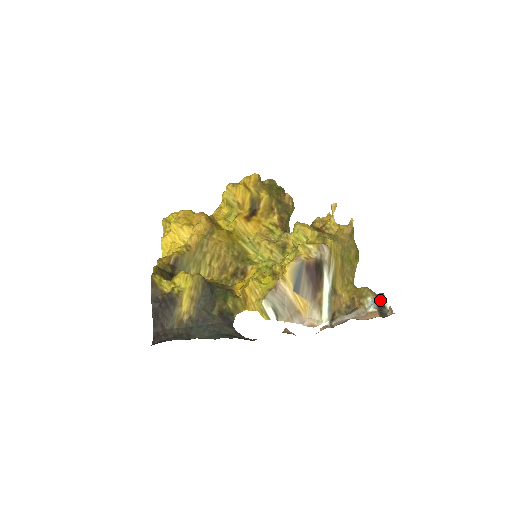
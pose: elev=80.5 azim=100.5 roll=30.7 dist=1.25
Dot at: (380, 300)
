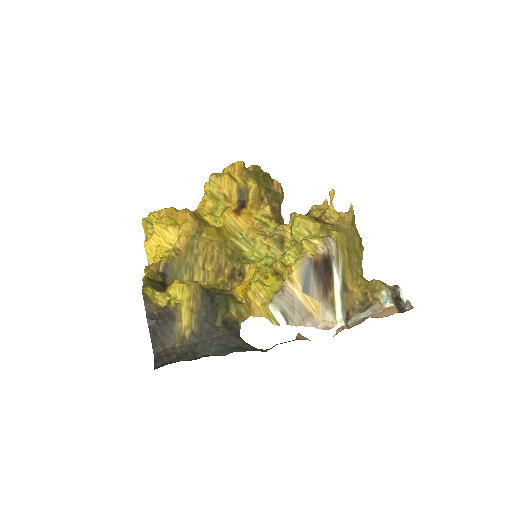
Dot at: (395, 293)
